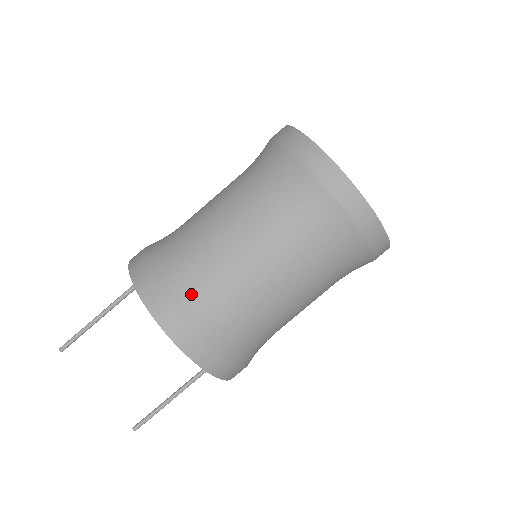
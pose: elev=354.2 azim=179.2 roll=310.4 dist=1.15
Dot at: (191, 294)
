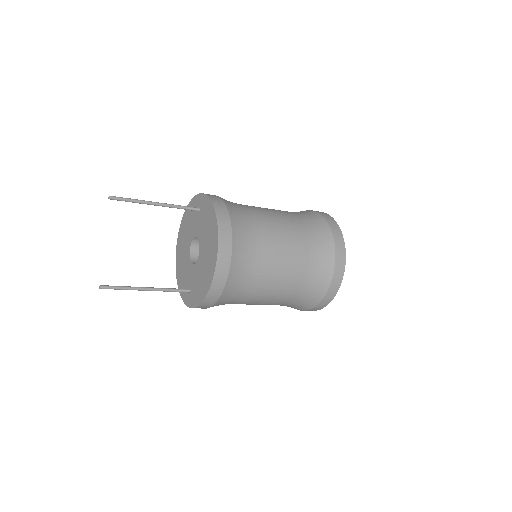
Dot at: (244, 245)
